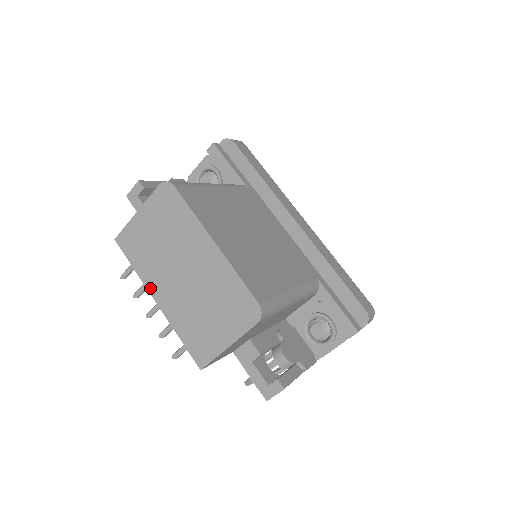
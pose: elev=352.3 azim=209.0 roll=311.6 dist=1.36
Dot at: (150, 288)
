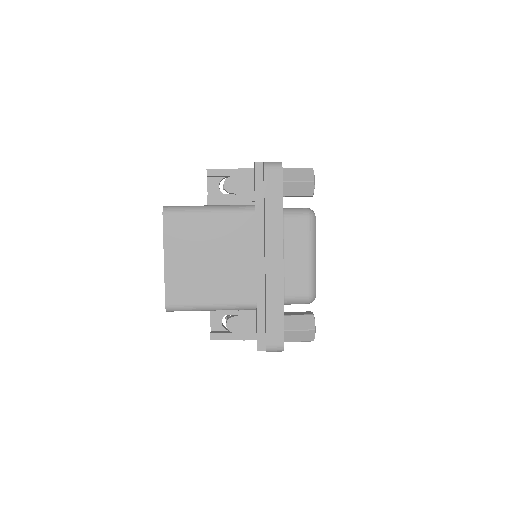
Dot at: occluded
